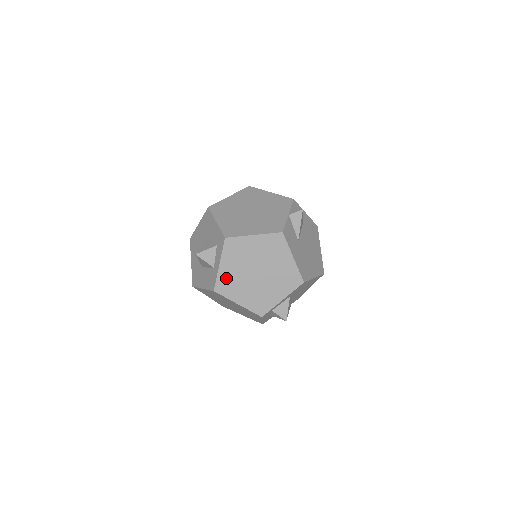
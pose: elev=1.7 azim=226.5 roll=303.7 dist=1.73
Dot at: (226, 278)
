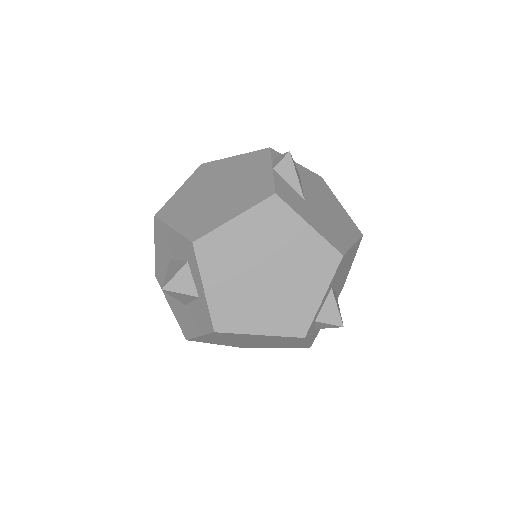
Dot at: (223, 304)
